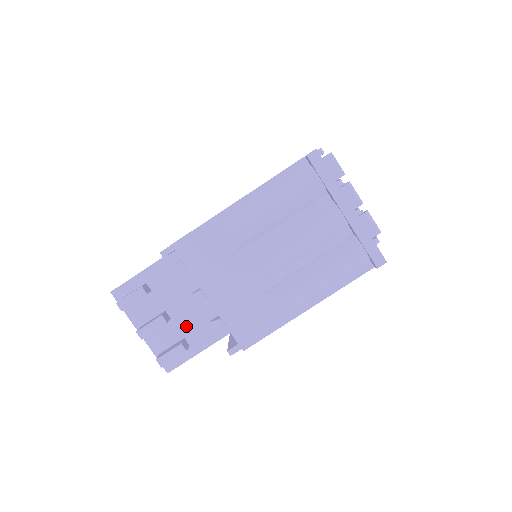
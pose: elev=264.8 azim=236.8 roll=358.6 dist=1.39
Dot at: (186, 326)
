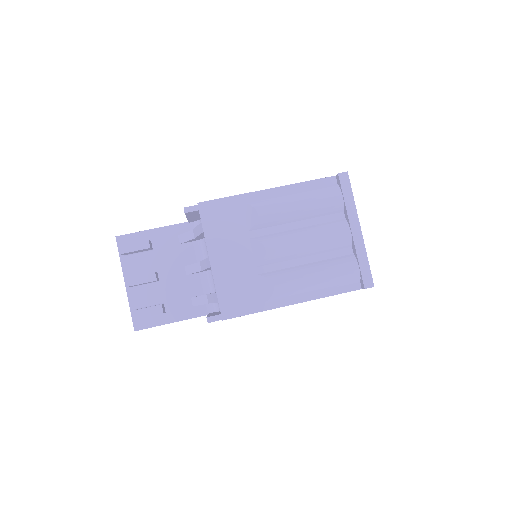
Dot at: (170, 293)
